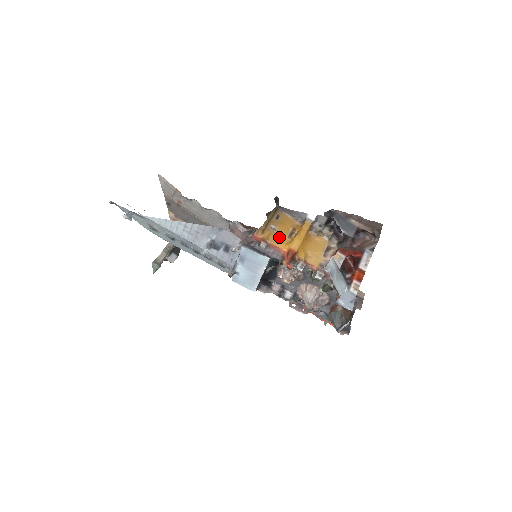
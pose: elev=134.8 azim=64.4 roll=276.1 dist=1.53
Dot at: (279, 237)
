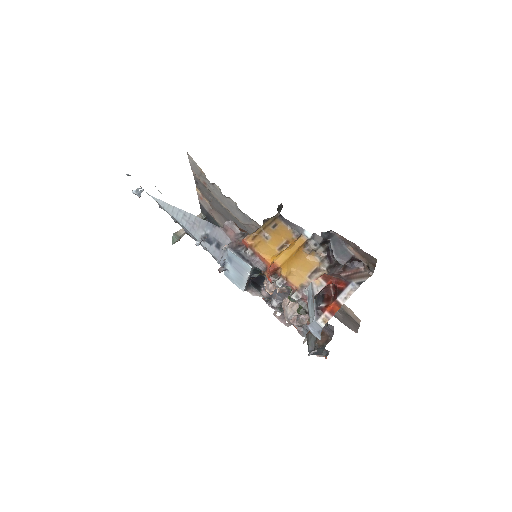
Dot at: (268, 247)
